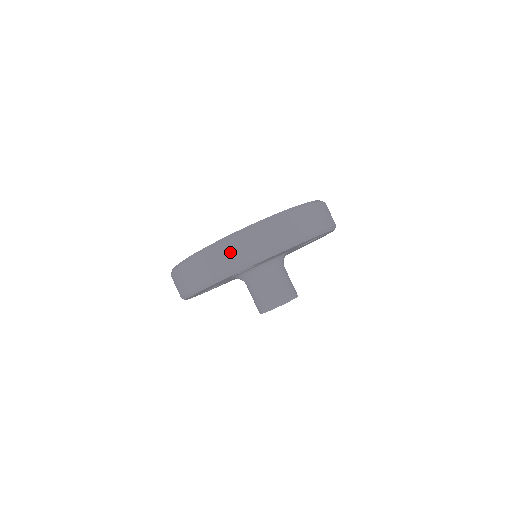
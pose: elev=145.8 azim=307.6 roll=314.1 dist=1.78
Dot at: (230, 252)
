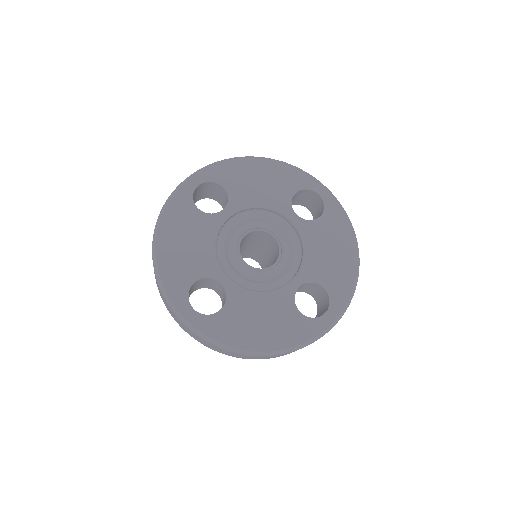
Dot at: occluded
